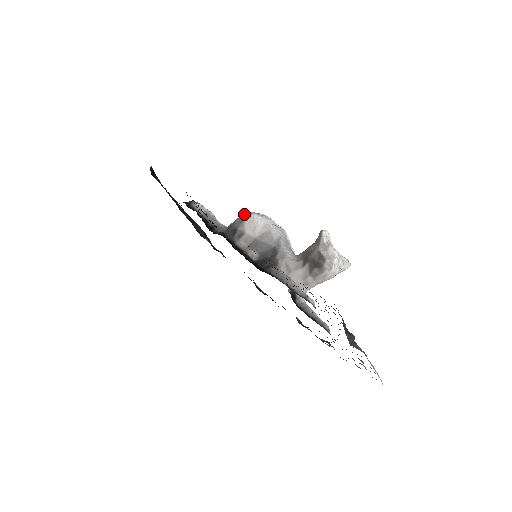
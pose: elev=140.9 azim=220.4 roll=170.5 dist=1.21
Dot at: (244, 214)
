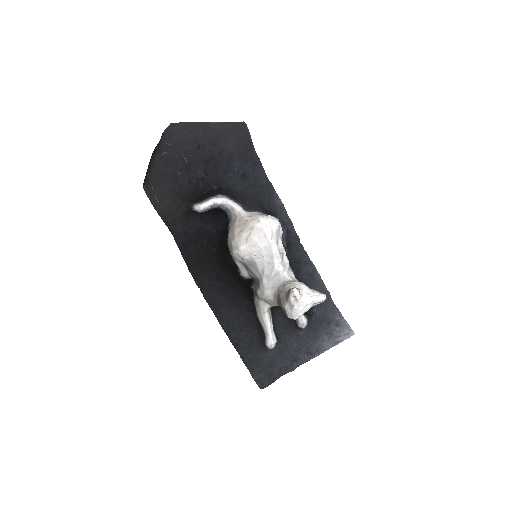
Dot at: (233, 241)
